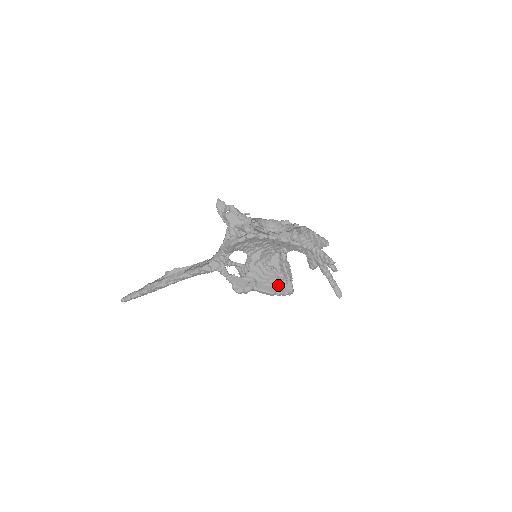
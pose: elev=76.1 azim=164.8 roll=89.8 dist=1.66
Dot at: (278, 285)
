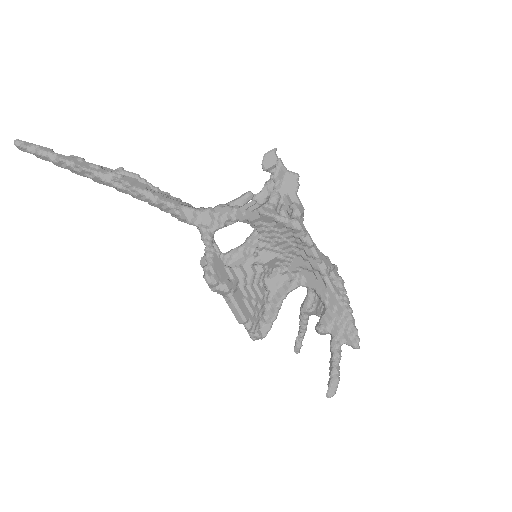
Dot at: (256, 315)
